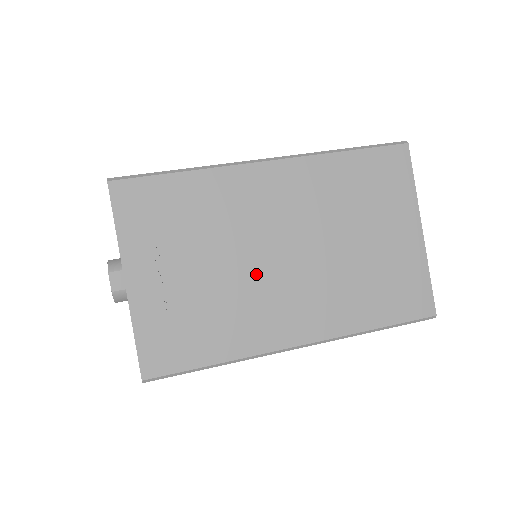
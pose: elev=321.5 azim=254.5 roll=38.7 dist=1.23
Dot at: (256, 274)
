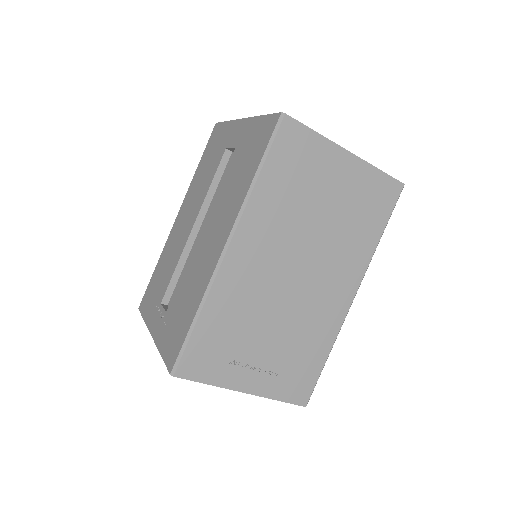
Dot at: (296, 303)
